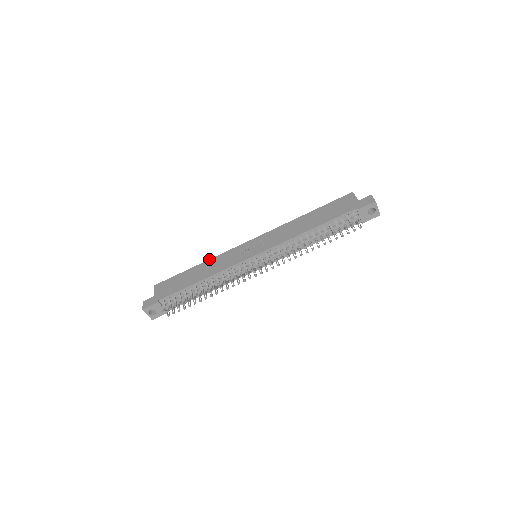
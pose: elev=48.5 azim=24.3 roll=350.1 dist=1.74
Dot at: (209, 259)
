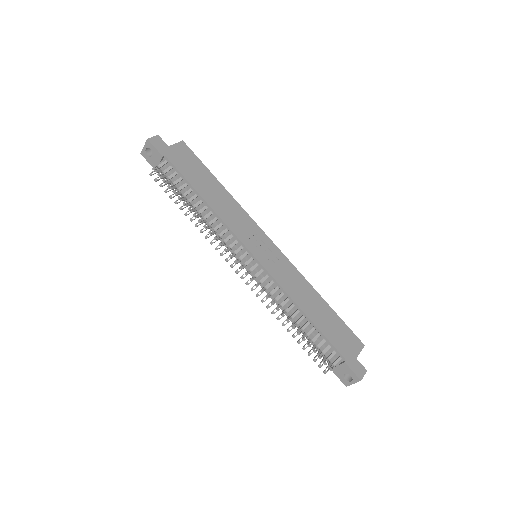
Dot at: occluded
